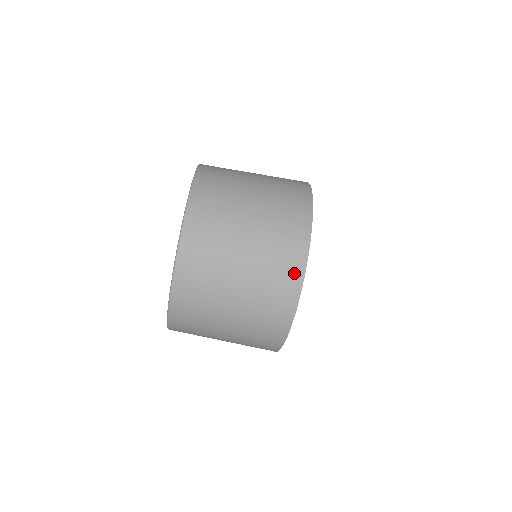
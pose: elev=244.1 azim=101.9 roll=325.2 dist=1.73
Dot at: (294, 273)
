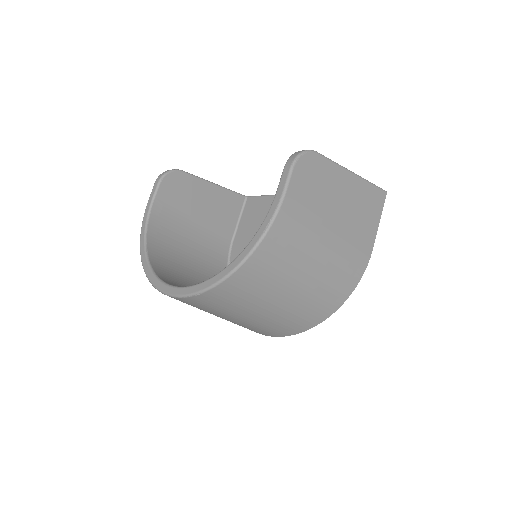
Dot at: occluded
